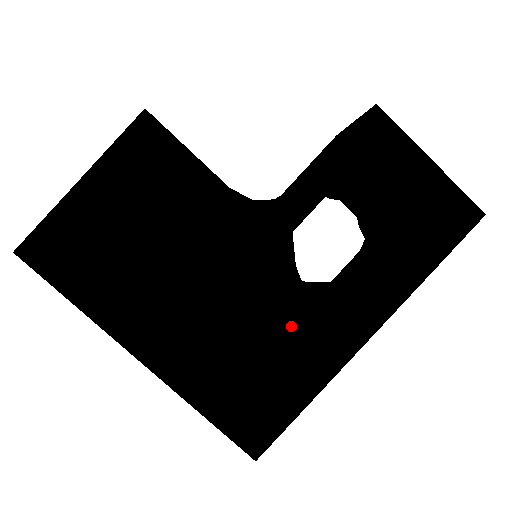
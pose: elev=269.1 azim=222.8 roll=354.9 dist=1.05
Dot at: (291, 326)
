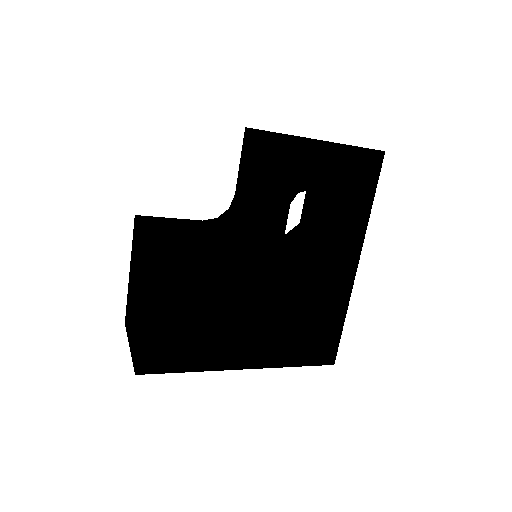
Dot at: (312, 292)
